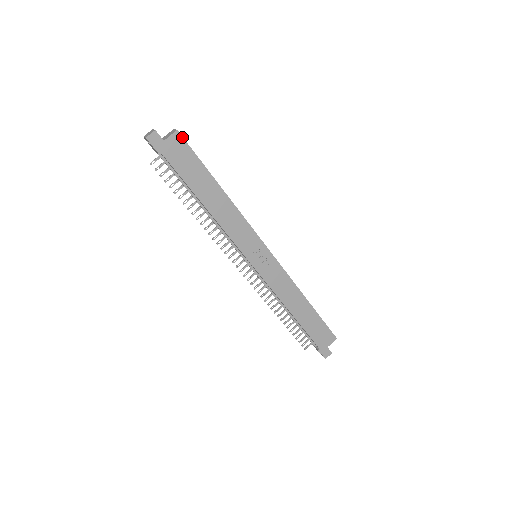
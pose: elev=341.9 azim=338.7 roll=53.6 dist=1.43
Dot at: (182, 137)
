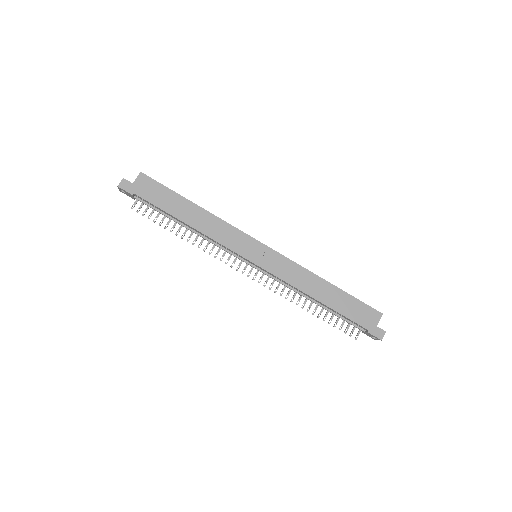
Dot at: (147, 176)
